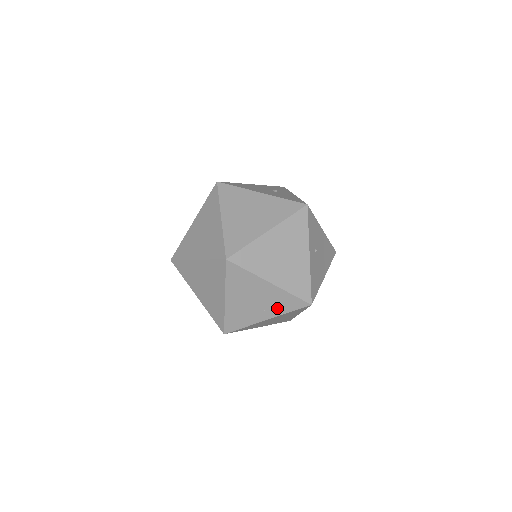
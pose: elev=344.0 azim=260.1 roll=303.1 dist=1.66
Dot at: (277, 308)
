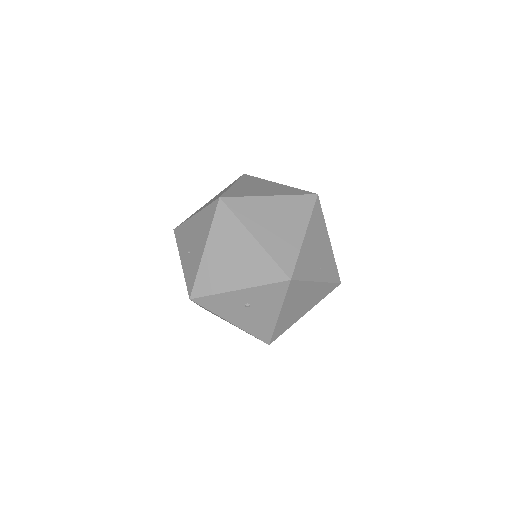
Dot at: (326, 272)
